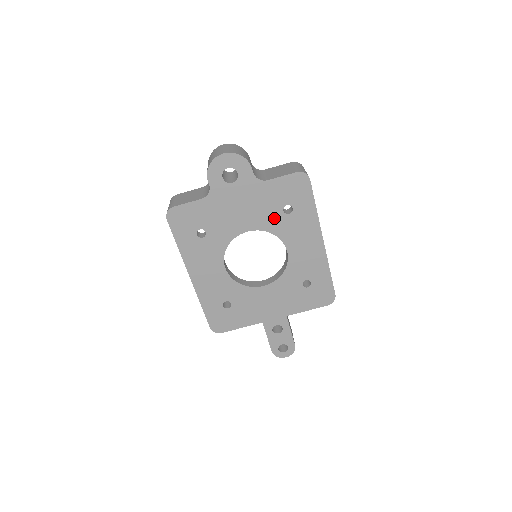
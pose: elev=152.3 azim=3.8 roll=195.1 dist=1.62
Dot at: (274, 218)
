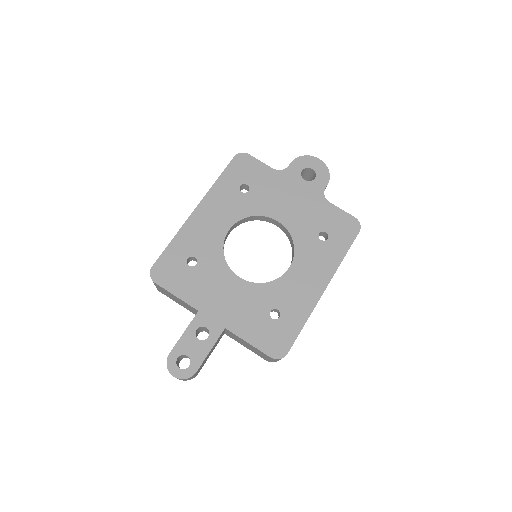
Dot at: (307, 232)
